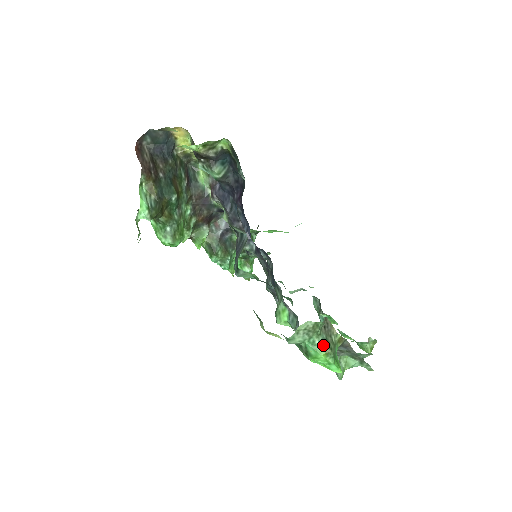
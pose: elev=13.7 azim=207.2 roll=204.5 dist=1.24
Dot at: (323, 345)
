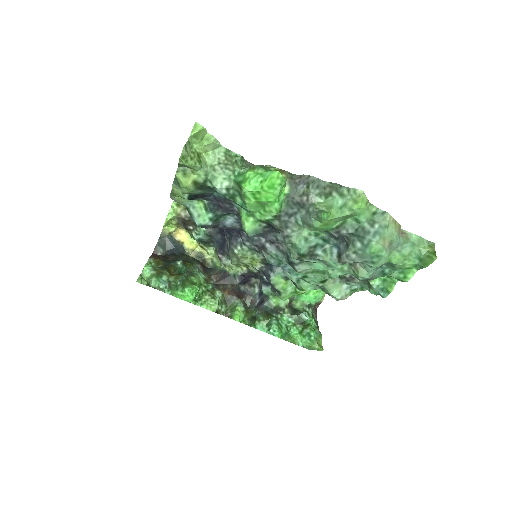
Dot at: (247, 168)
